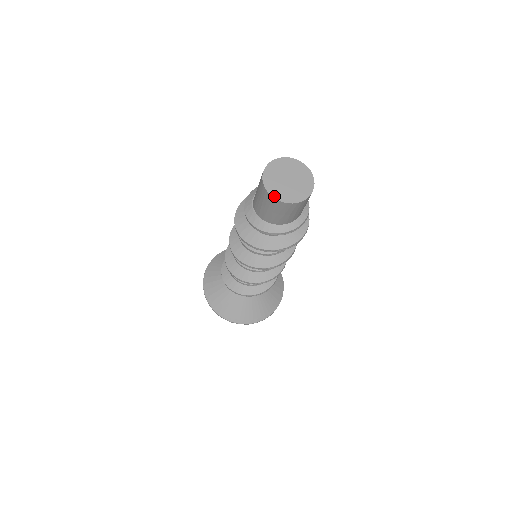
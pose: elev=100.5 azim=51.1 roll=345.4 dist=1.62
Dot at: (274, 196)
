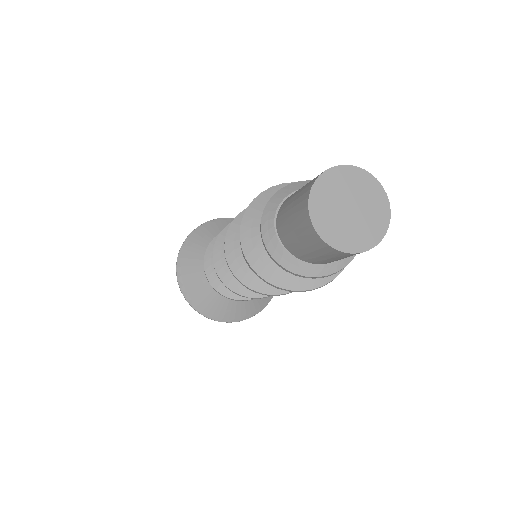
Dot at: (331, 243)
